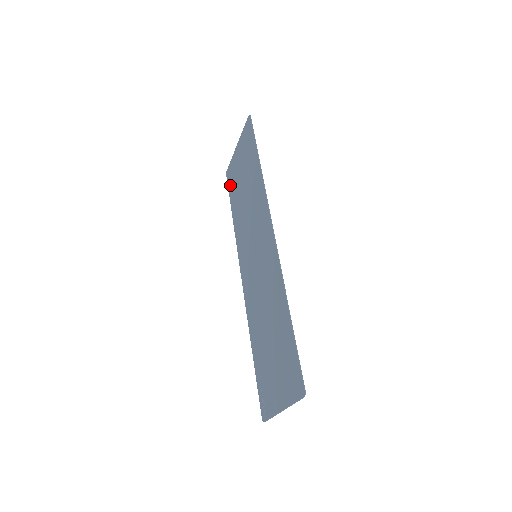
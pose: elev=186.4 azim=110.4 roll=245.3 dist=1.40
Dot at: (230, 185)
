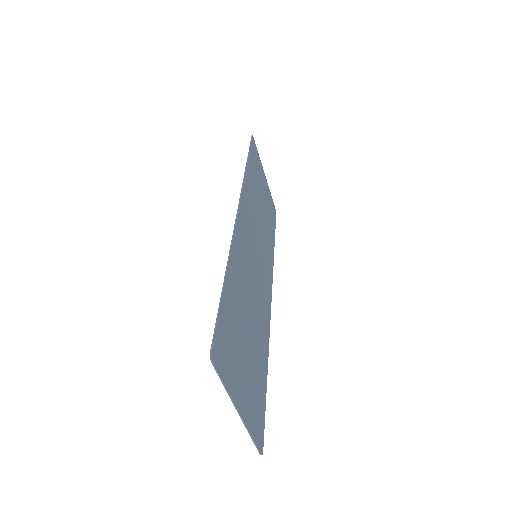
Dot at: occluded
